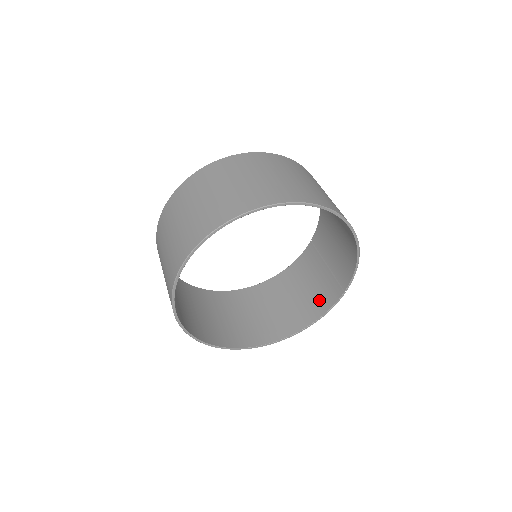
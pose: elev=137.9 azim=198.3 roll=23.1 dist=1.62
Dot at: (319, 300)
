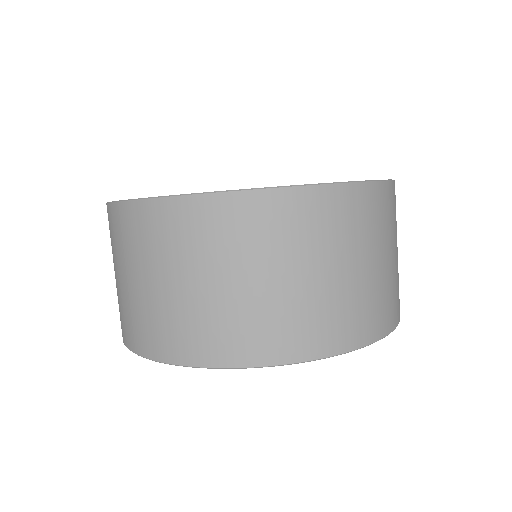
Dot at: occluded
